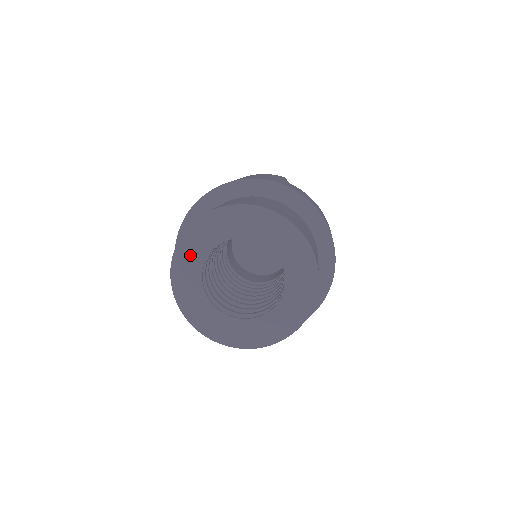
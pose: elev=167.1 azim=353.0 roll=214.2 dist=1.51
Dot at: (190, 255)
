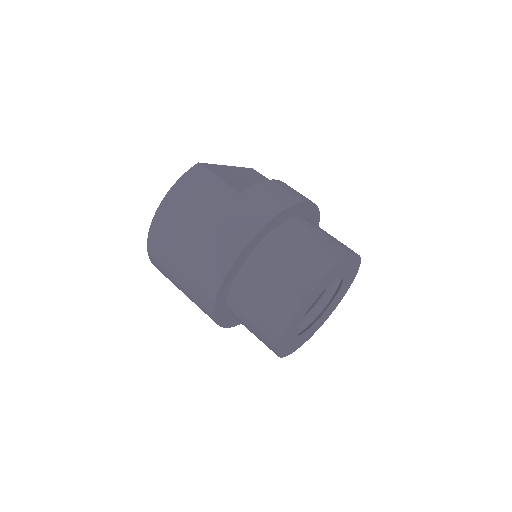
Dot at: (288, 338)
